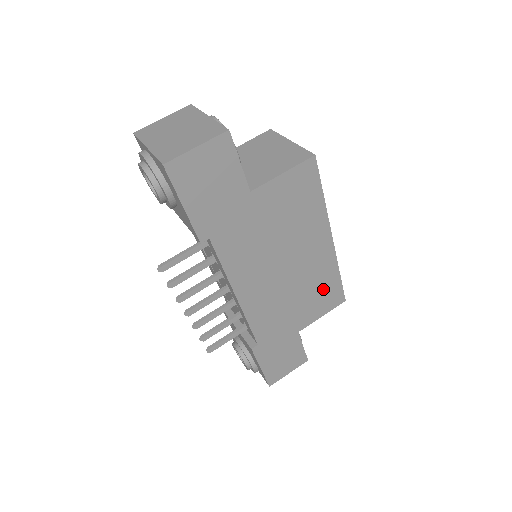
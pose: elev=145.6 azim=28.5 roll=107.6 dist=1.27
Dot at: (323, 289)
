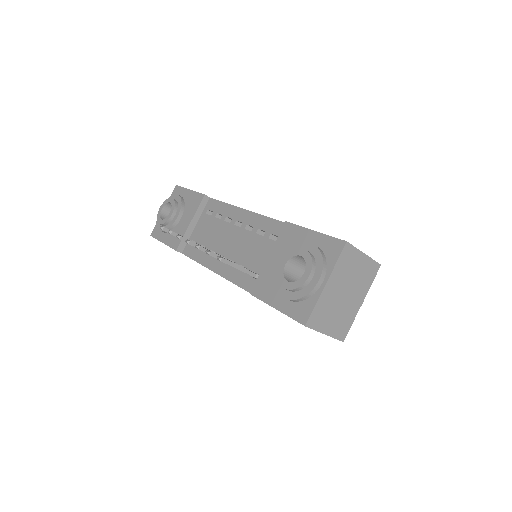
Dot at: occluded
